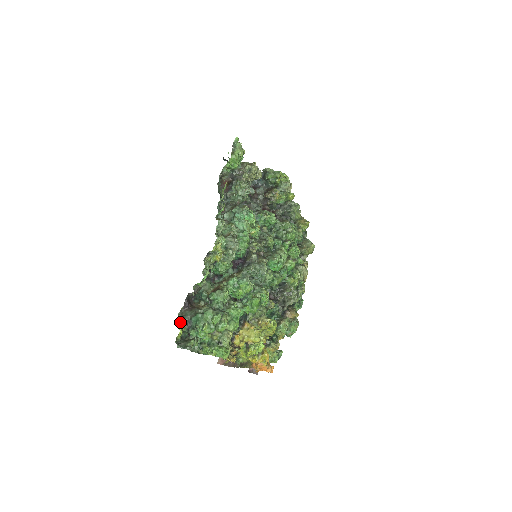
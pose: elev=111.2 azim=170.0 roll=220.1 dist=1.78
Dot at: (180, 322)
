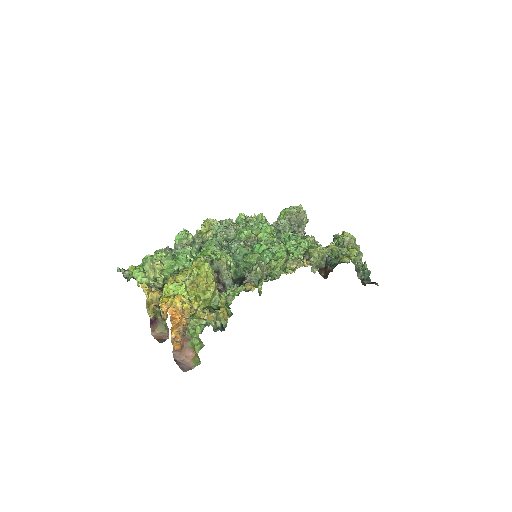
Dot at: occluded
